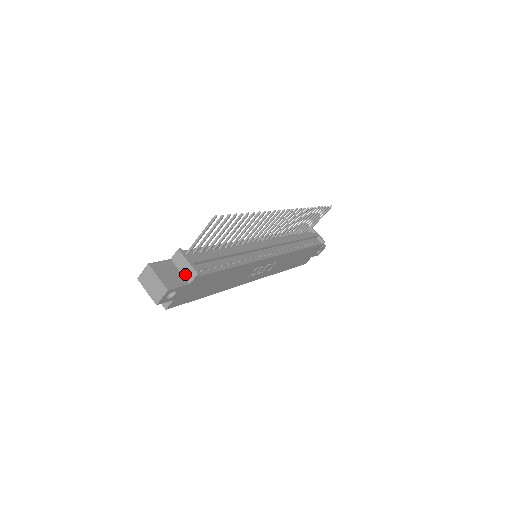
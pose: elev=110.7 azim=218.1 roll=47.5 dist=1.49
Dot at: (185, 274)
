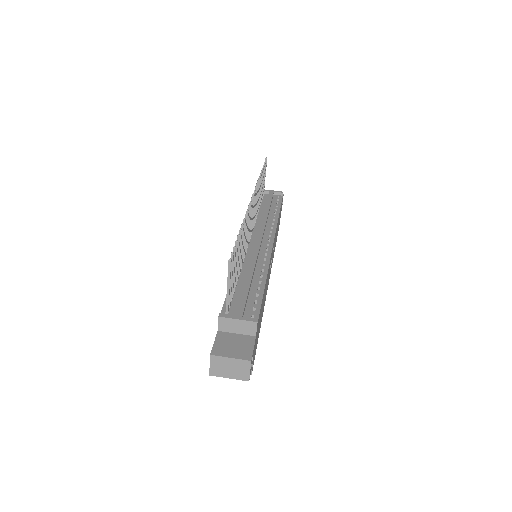
Dot at: (244, 332)
